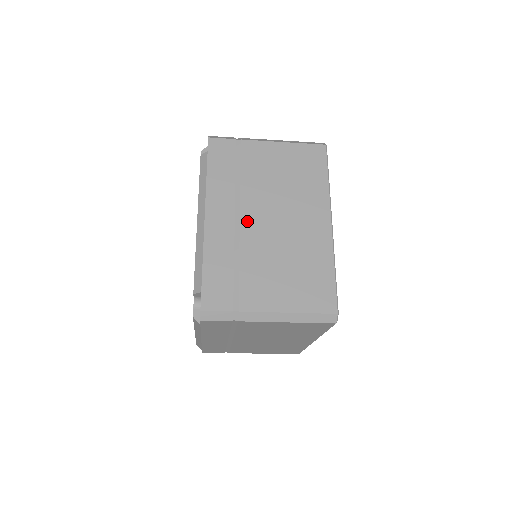
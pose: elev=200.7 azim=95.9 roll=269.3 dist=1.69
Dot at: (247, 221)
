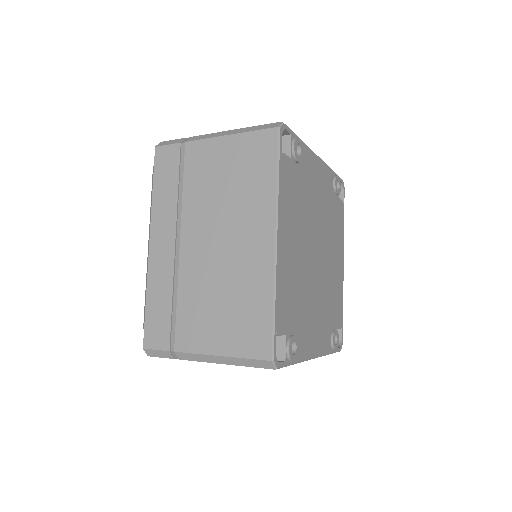
Dot at: (186, 246)
